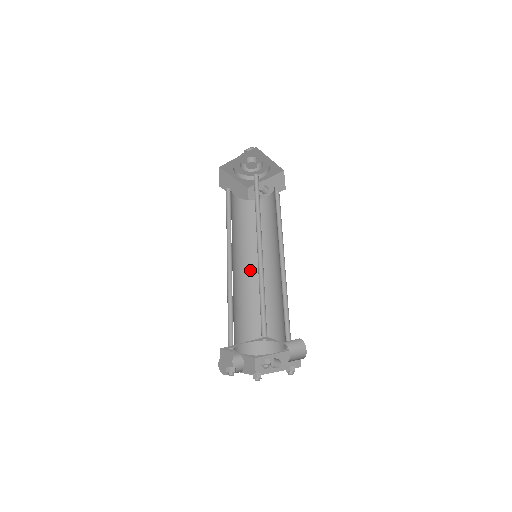
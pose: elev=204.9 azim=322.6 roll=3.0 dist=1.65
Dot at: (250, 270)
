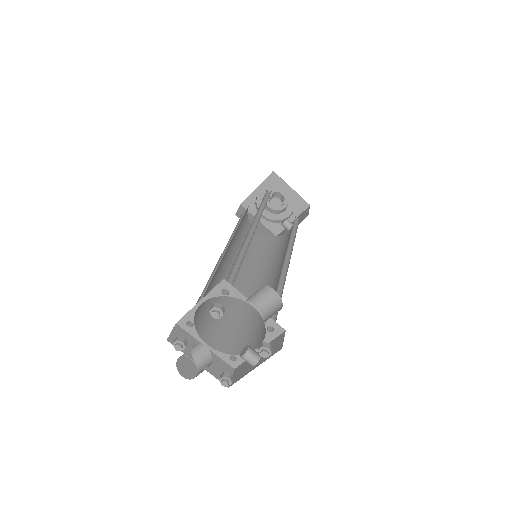
Dot at: (253, 283)
